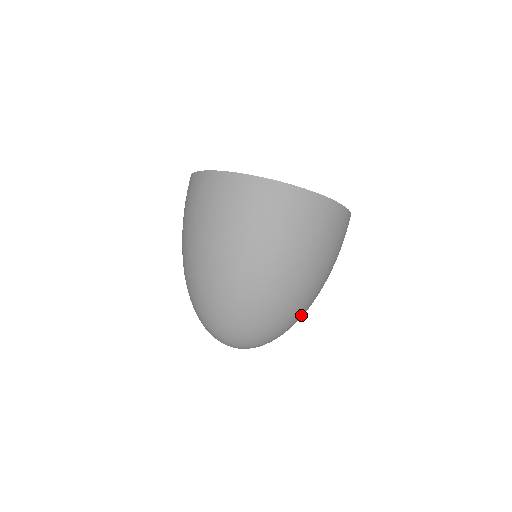
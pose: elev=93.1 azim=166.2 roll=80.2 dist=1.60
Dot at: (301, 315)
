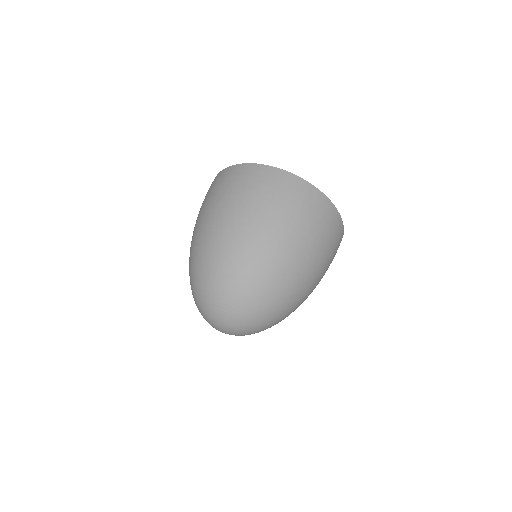
Dot at: (292, 308)
